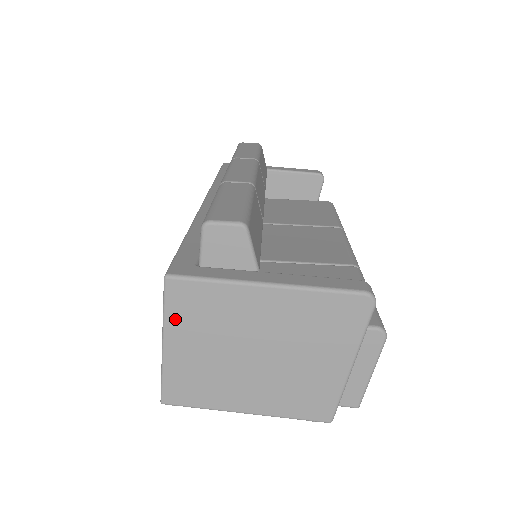
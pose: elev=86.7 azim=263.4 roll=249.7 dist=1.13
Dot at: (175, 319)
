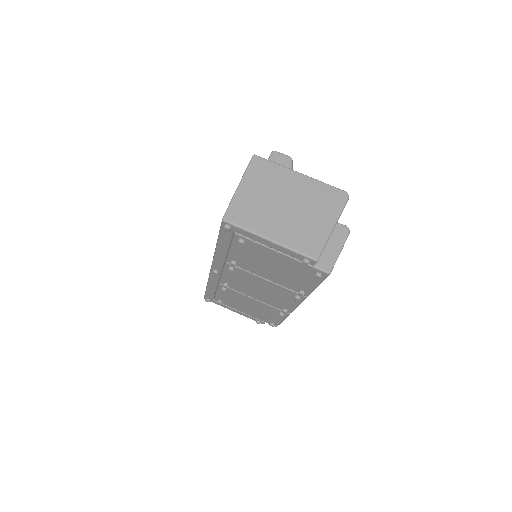
Dot at: (251, 174)
